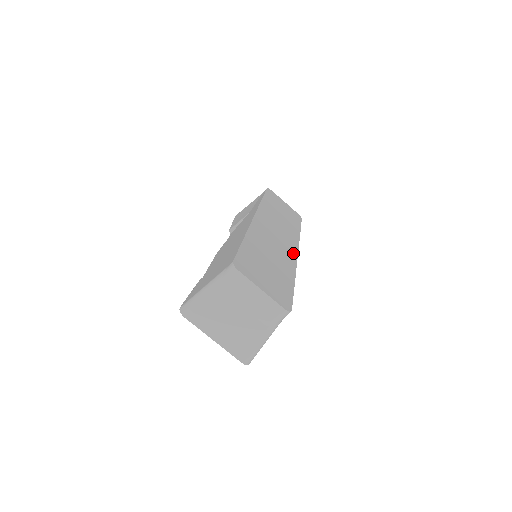
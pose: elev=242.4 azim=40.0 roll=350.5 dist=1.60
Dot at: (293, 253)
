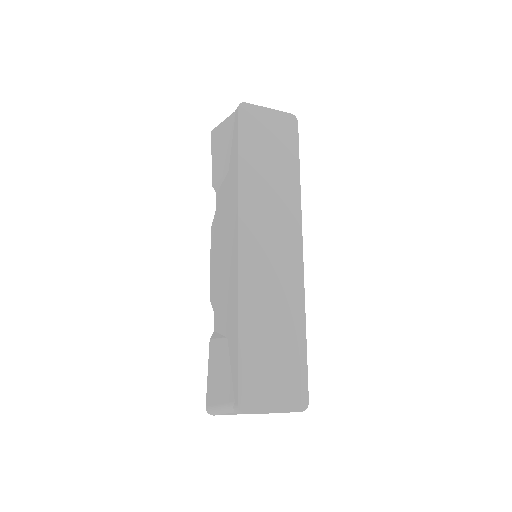
Dot at: (297, 262)
